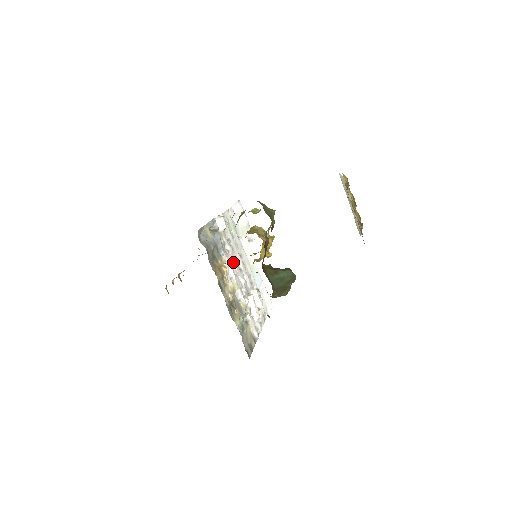
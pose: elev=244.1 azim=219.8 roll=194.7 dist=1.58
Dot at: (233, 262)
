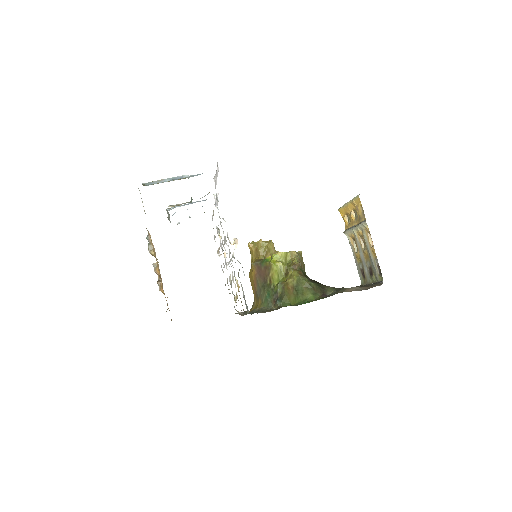
Dot at: occluded
